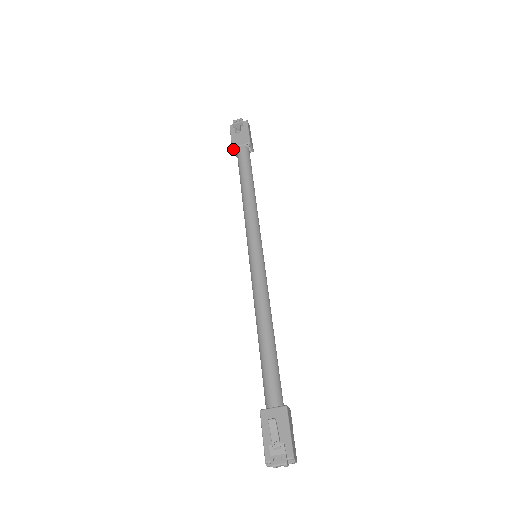
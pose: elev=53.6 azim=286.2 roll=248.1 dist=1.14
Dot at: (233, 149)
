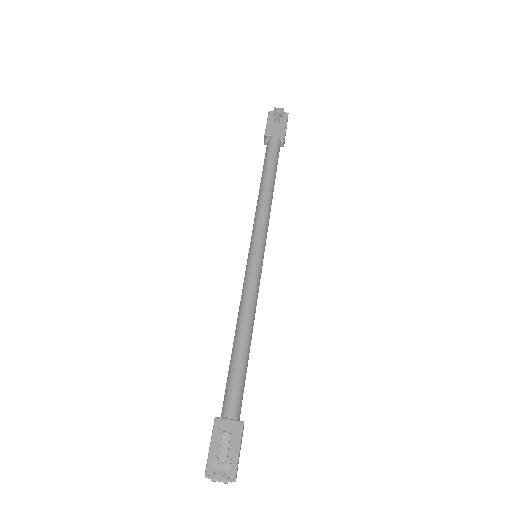
Dot at: (265, 136)
